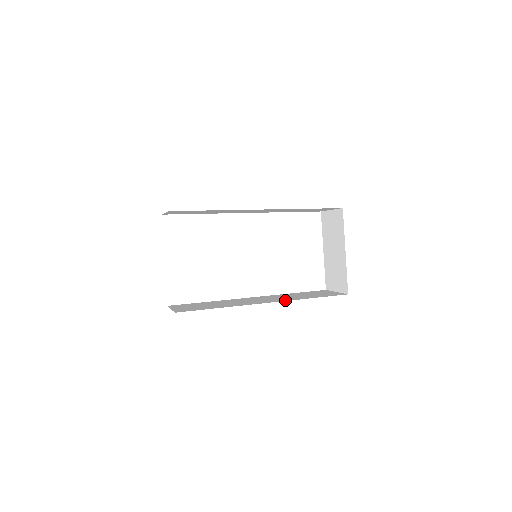
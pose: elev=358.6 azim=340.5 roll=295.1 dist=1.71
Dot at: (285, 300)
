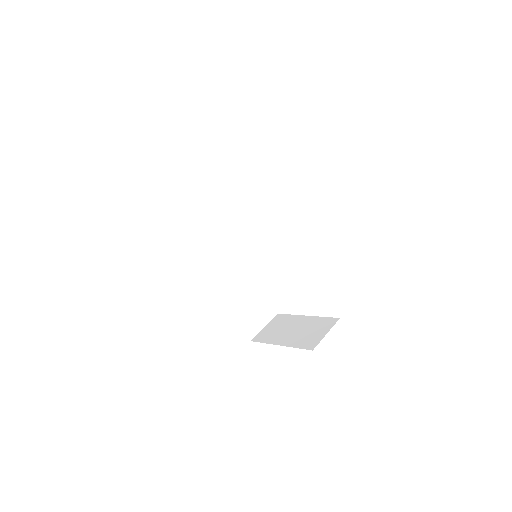
Dot at: (223, 286)
